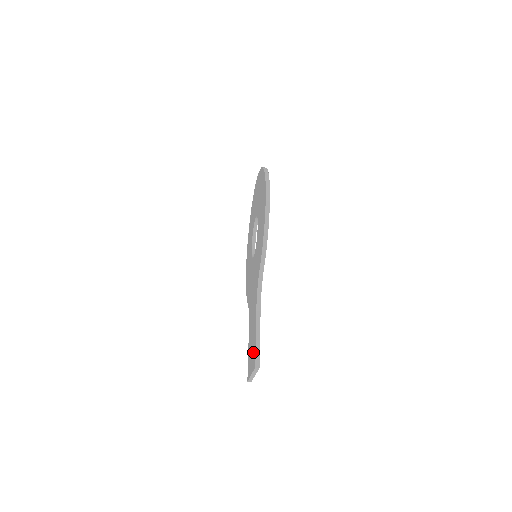
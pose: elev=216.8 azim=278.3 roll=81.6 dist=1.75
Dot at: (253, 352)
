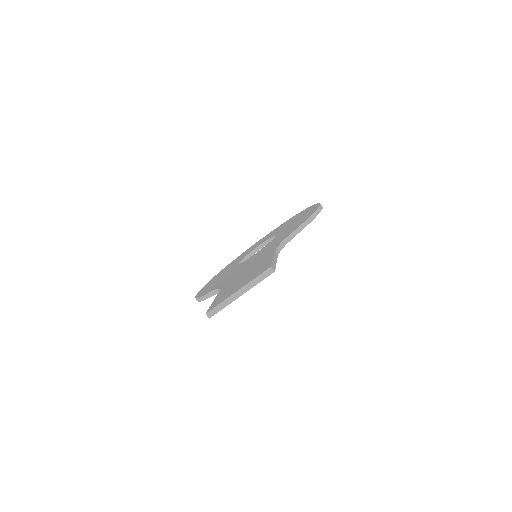
Dot at: (257, 271)
